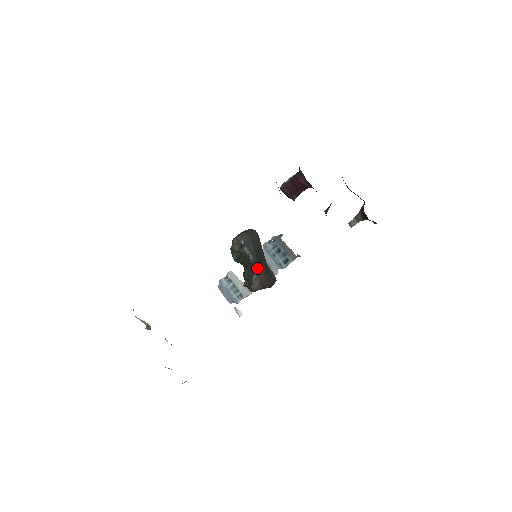
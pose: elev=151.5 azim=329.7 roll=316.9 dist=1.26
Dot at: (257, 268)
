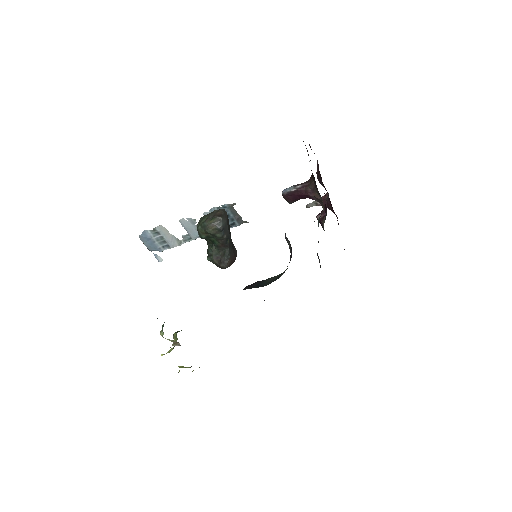
Dot at: (230, 249)
